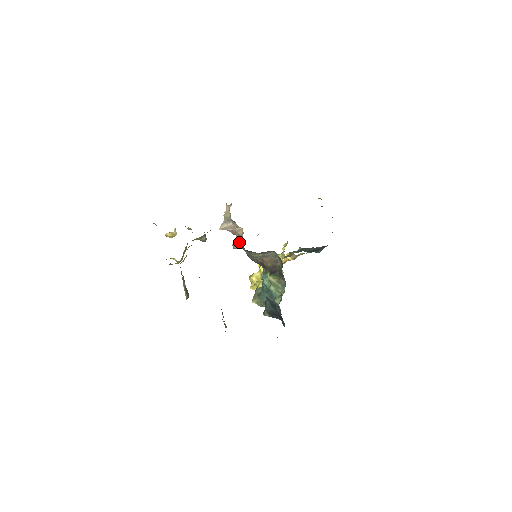
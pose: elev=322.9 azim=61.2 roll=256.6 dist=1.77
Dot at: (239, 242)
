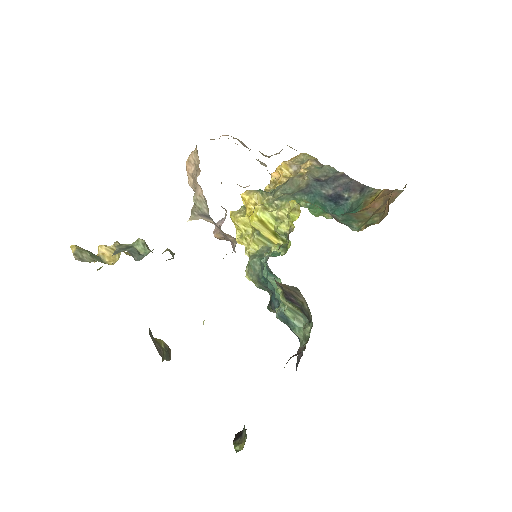
Dot at: (226, 239)
